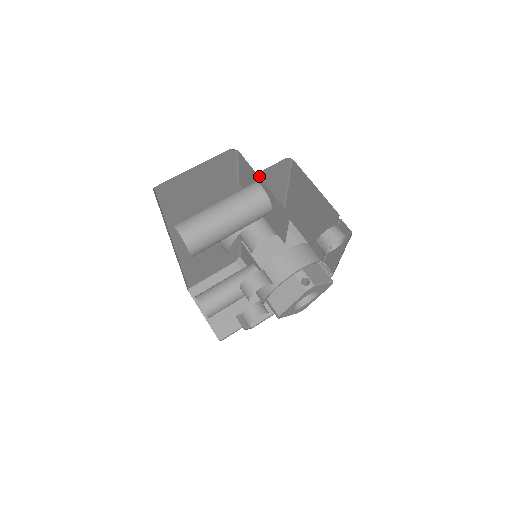
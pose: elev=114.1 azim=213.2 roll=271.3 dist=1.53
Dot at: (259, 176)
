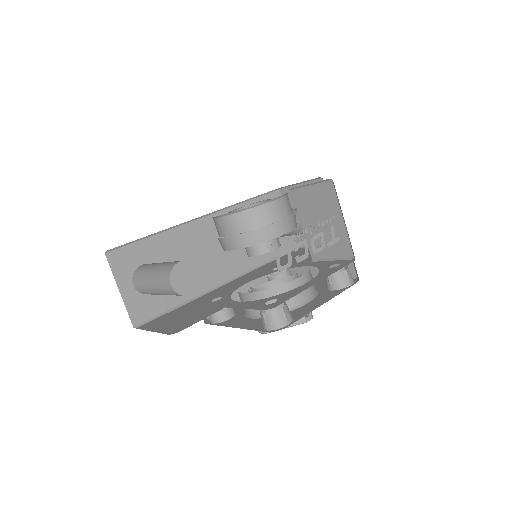
Dot at: occluded
